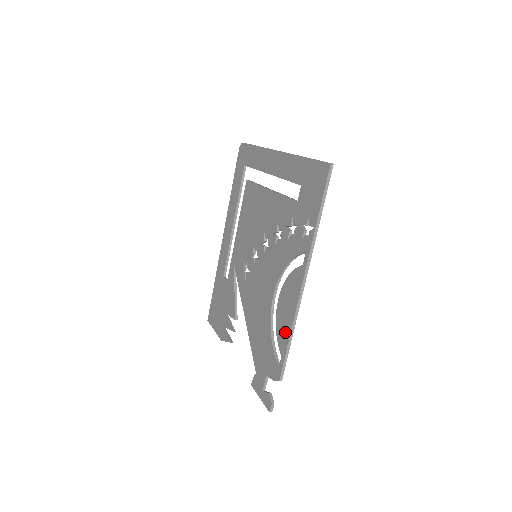
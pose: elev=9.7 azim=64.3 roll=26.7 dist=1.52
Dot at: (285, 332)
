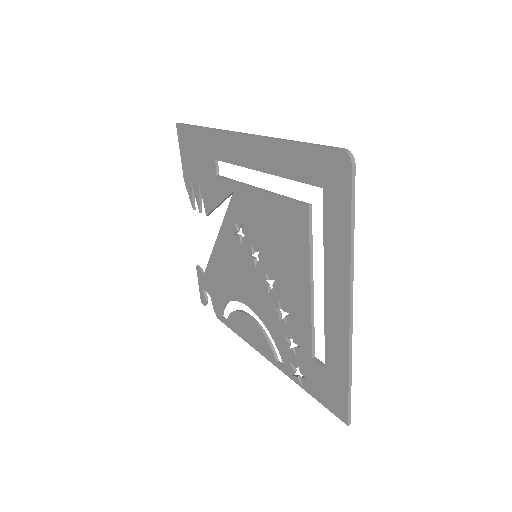
Dot at: (238, 329)
